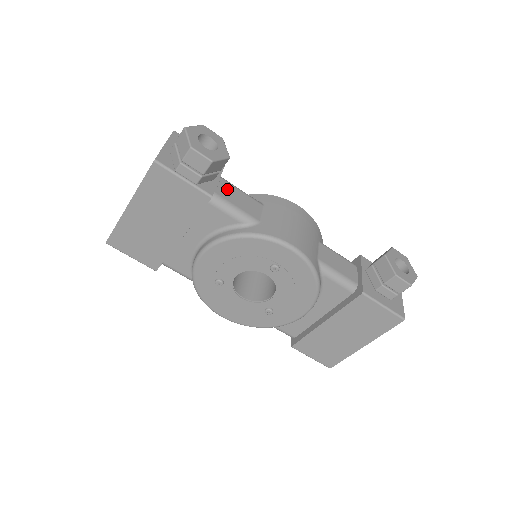
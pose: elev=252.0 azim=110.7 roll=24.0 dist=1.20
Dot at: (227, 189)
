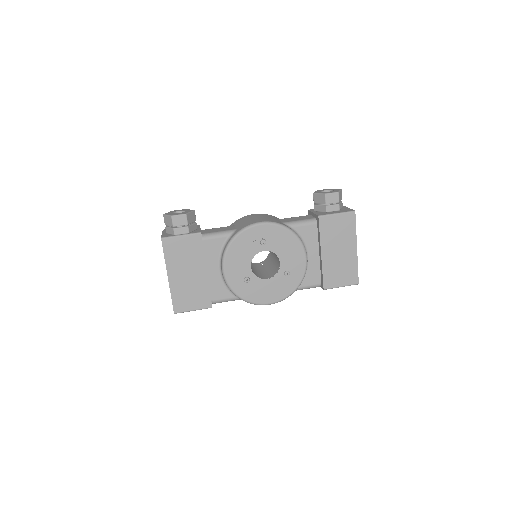
Dot at: (209, 231)
